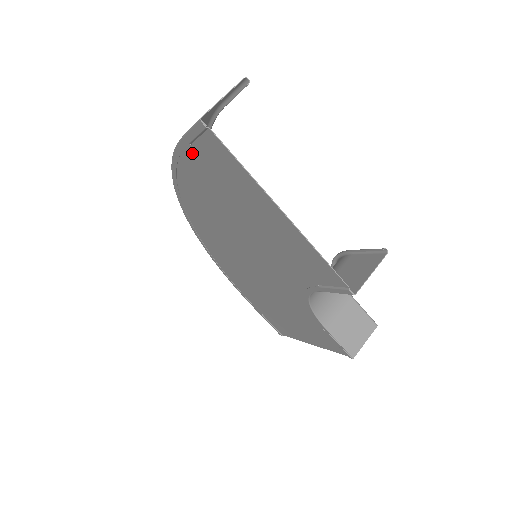
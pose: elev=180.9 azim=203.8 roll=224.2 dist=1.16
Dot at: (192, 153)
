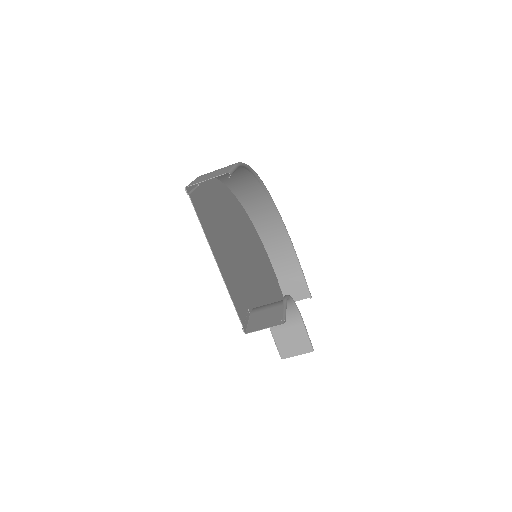
Dot at: (202, 189)
